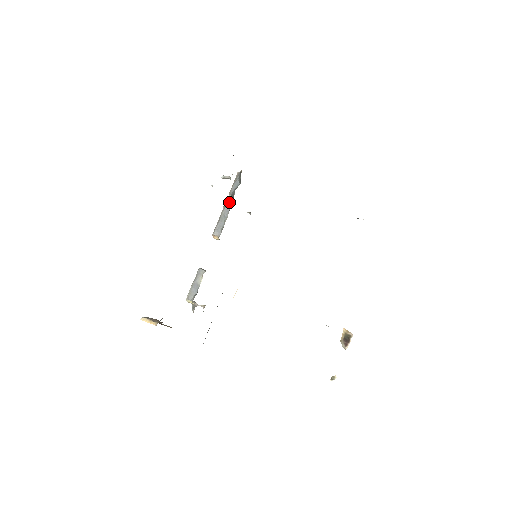
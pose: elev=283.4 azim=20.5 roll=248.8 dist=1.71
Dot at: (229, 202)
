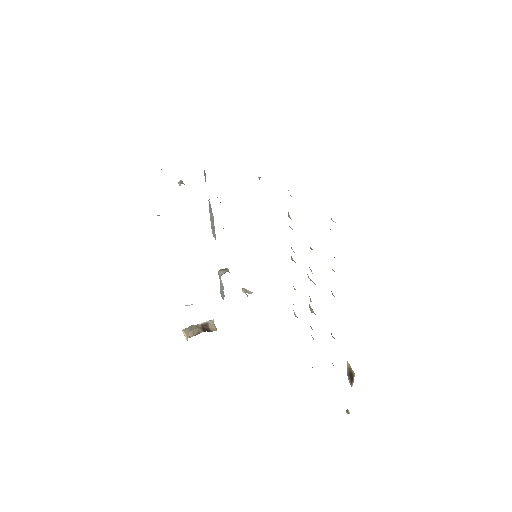
Dot at: occluded
